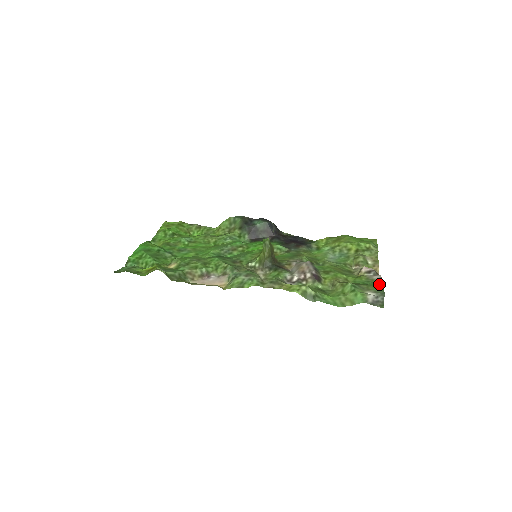
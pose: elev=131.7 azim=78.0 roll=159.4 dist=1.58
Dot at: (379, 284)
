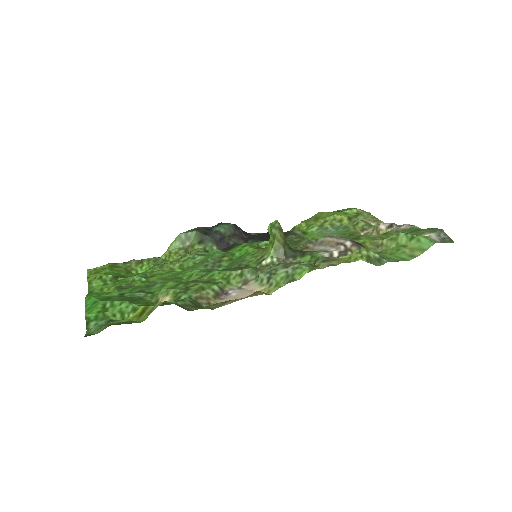
Dot at: (418, 229)
